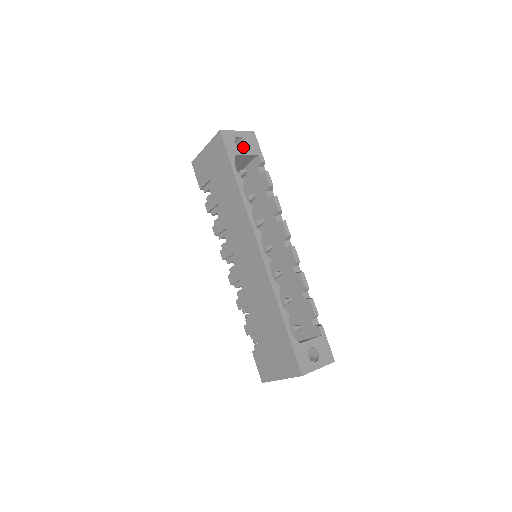
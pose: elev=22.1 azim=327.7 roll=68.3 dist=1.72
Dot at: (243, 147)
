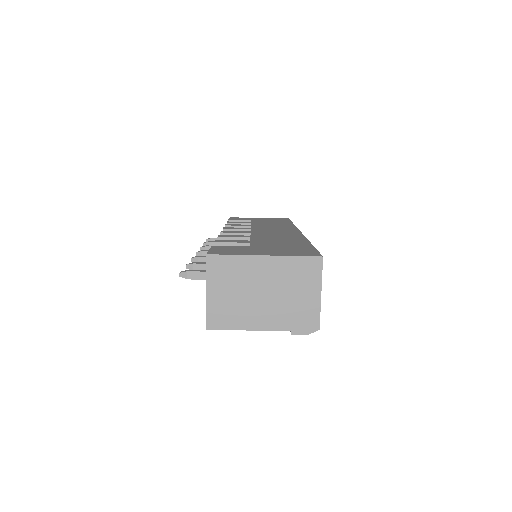
Dot at: occluded
